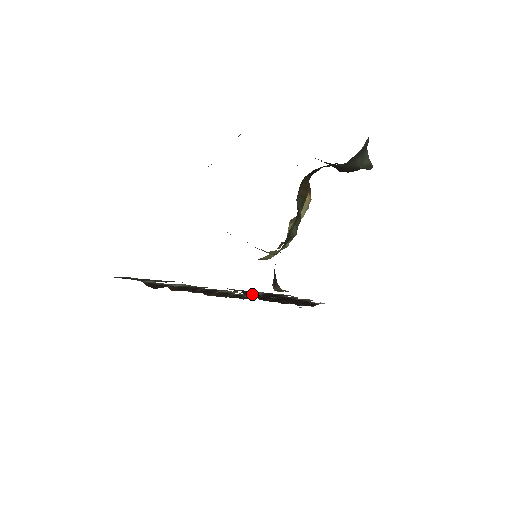
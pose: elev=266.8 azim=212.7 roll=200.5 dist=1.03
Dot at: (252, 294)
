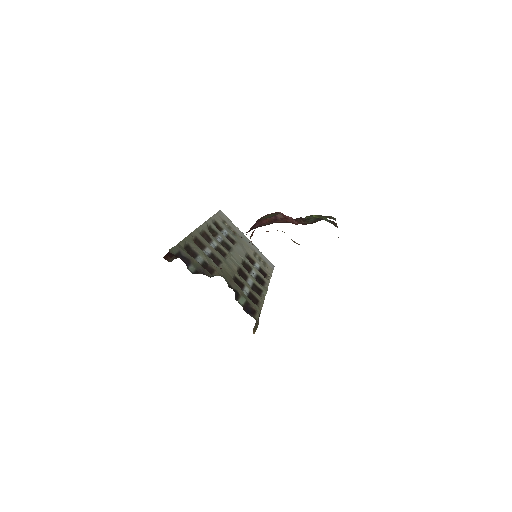
Dot at: (239, 299)
